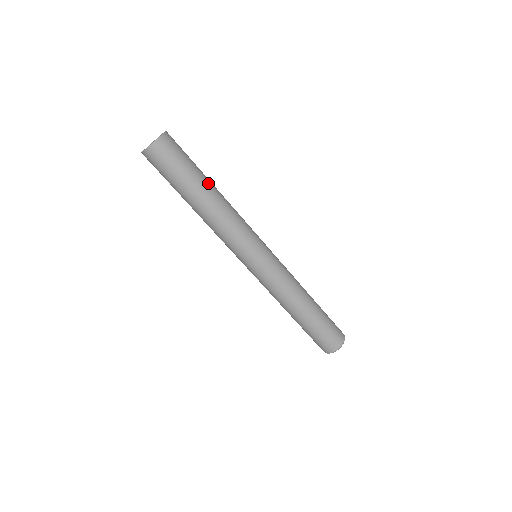
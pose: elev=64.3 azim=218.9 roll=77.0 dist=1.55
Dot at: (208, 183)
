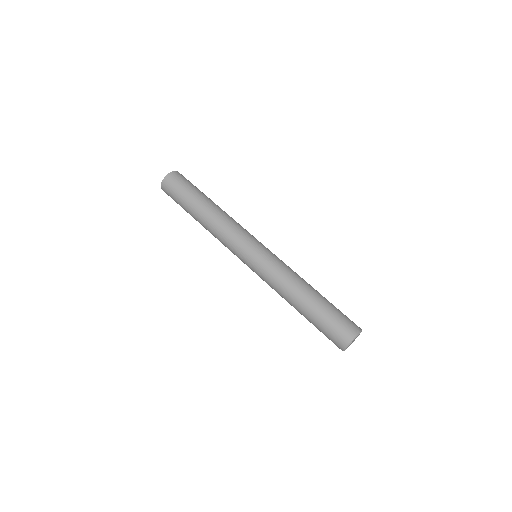
Dot at: (206, 200)
